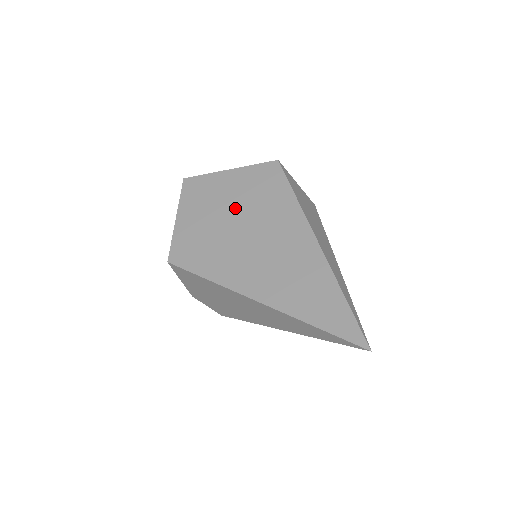
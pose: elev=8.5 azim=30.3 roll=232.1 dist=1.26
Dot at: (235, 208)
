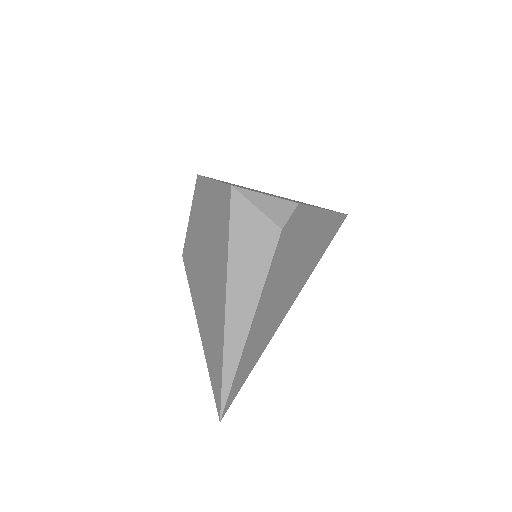
Dot at: (207, 227)
